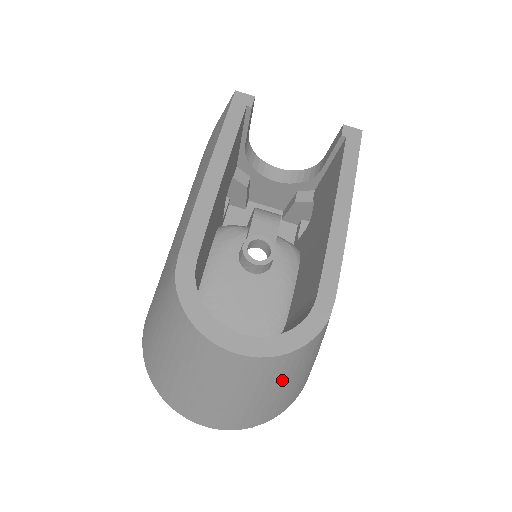
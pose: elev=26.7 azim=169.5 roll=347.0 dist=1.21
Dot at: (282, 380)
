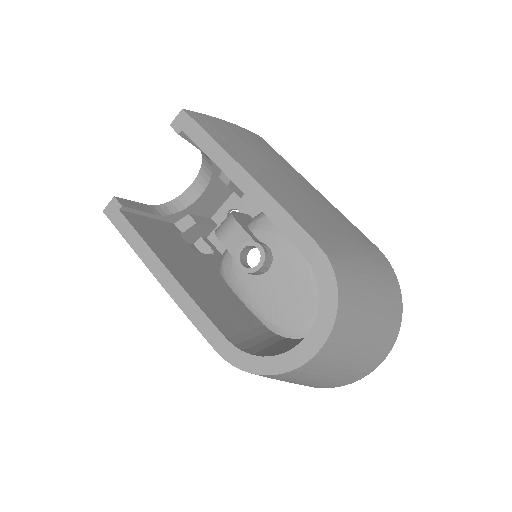
Dot at: (363, 313)
